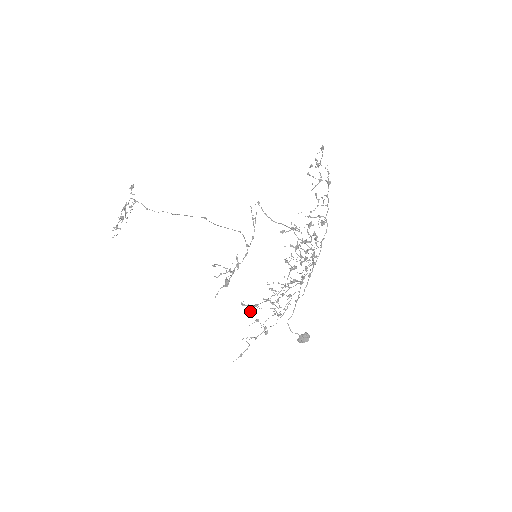
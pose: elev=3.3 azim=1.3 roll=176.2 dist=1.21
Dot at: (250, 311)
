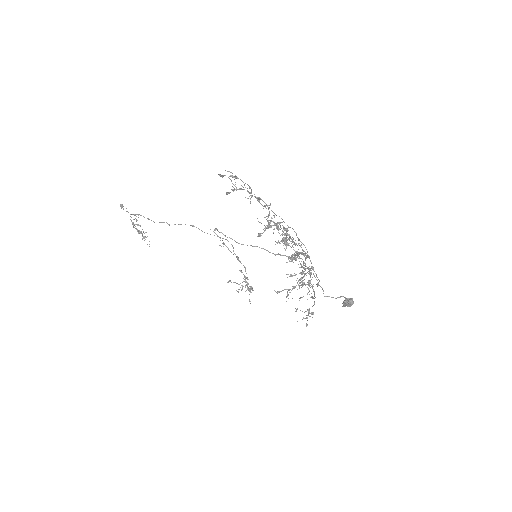
Dot at: occluded
